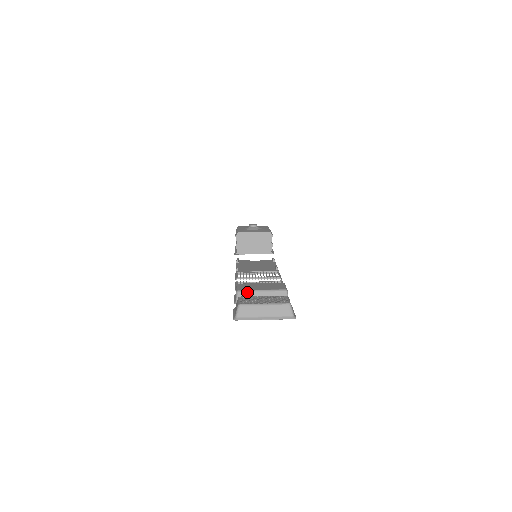
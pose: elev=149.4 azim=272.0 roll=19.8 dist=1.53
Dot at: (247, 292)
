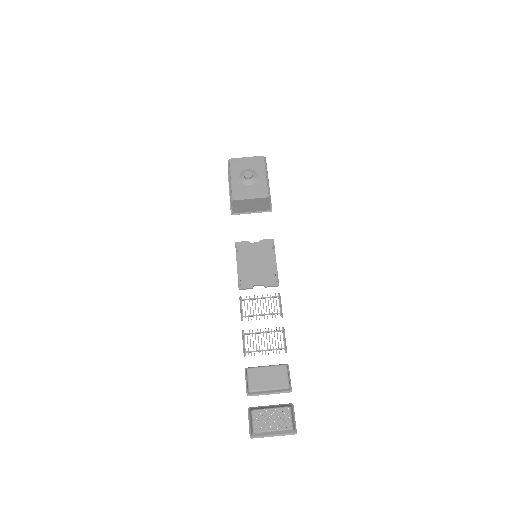
Dot at: (257, 392)
